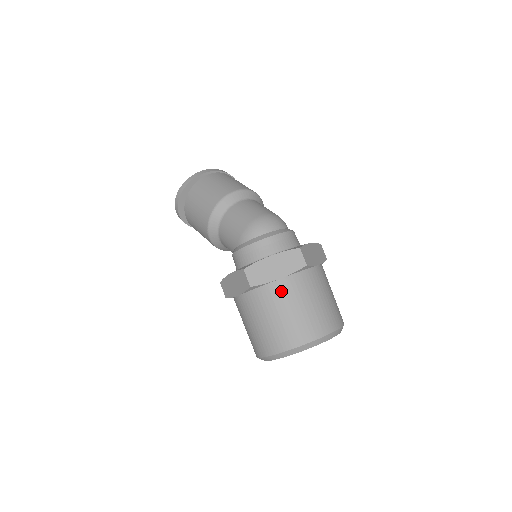
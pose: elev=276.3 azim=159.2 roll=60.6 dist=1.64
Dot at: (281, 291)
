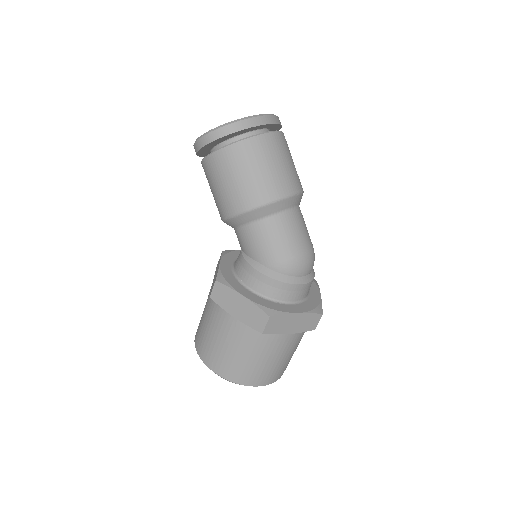
Dot at: (281, 344)
